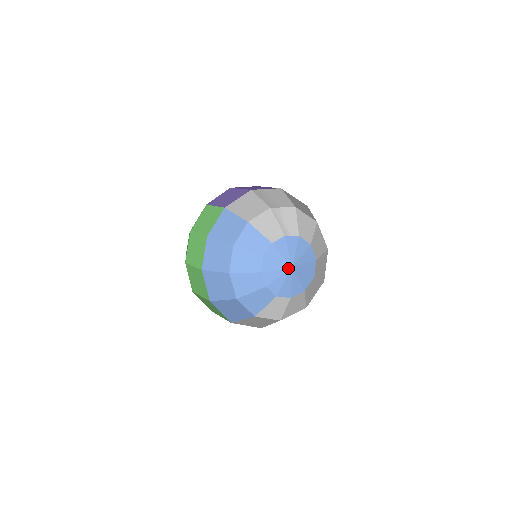
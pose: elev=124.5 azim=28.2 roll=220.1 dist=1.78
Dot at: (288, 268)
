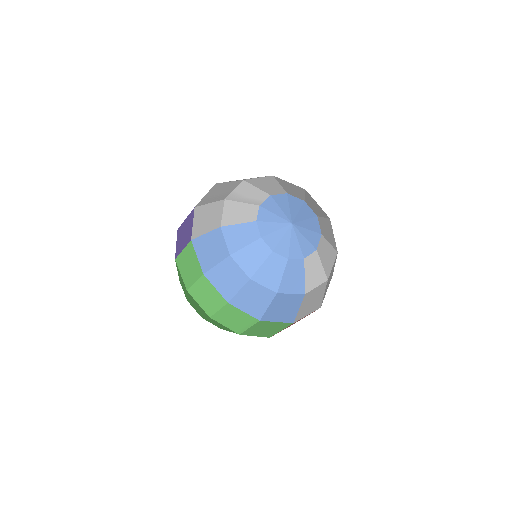
Dot at: (289, 227)
